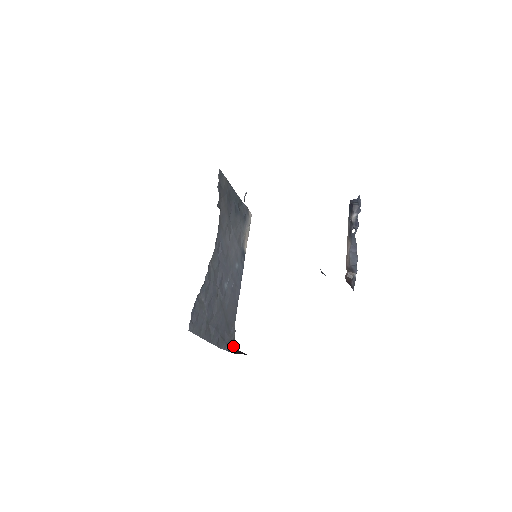
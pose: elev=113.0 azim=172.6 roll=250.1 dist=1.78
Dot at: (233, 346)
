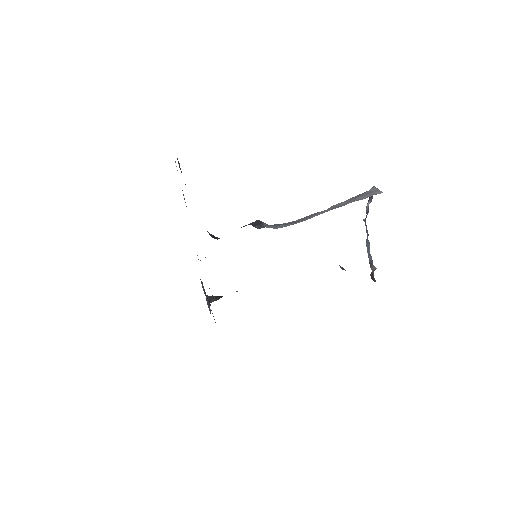
Dot at: occluded
